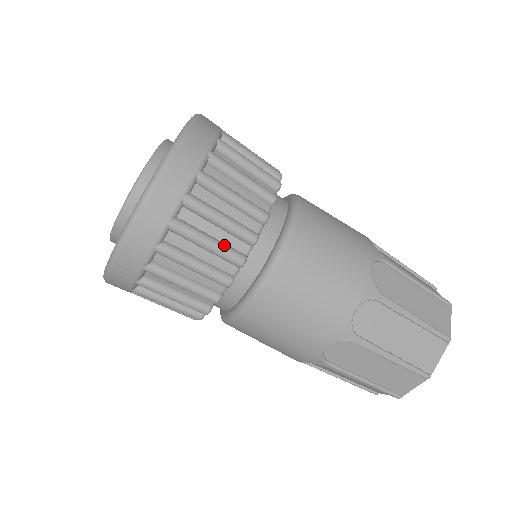
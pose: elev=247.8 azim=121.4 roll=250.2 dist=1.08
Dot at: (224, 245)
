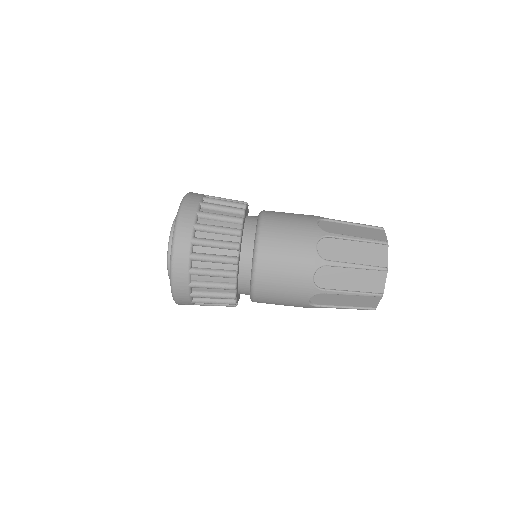
Dot at: occluded
